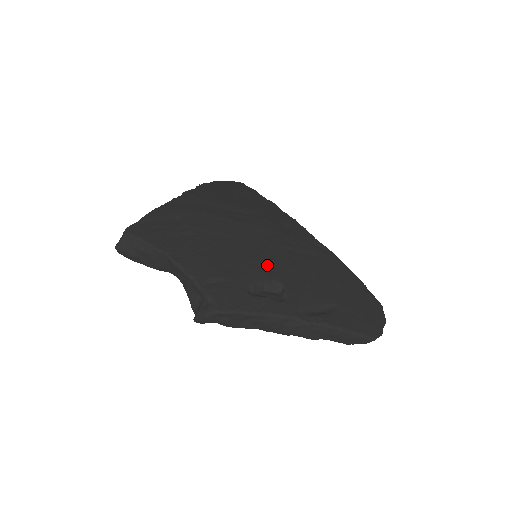
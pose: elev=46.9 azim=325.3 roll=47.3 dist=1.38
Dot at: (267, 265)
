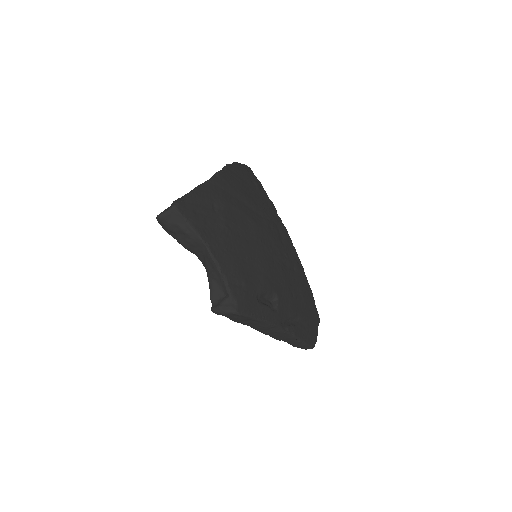
Dot at: (271, 276)
